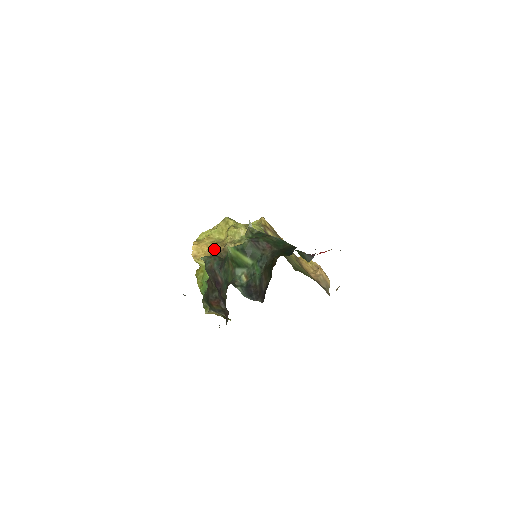
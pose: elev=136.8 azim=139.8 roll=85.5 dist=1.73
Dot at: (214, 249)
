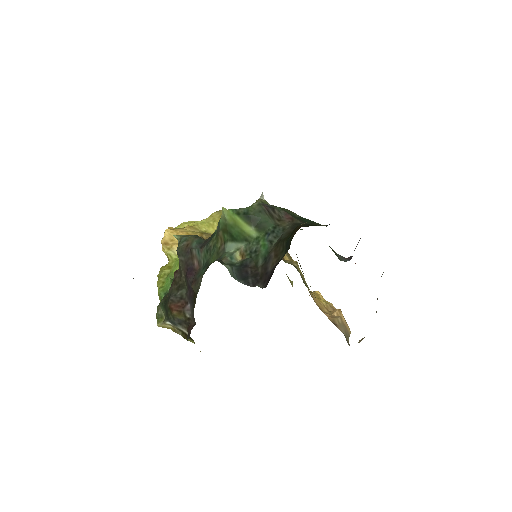
Dot at: occluded
